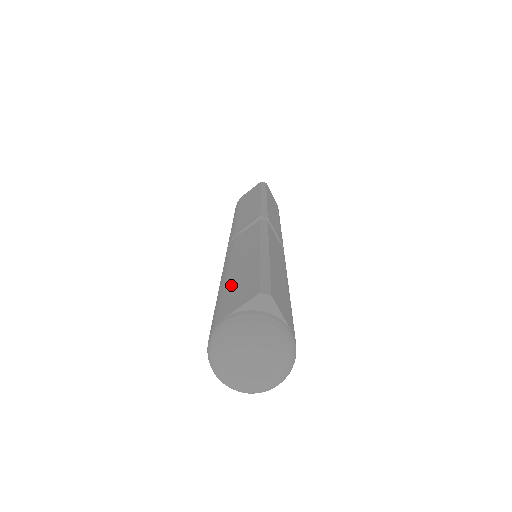
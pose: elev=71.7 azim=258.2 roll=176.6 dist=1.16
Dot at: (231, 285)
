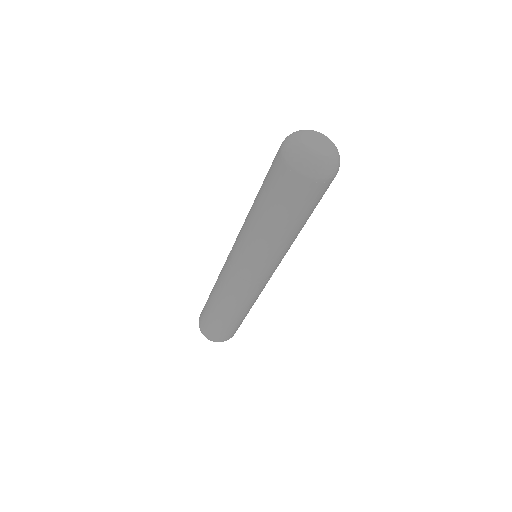
Dot at: occluded
